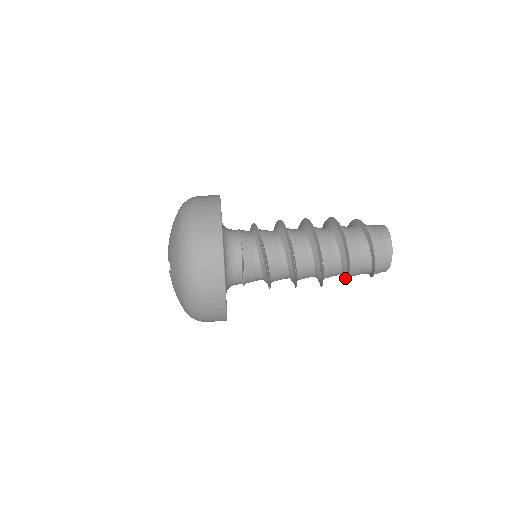
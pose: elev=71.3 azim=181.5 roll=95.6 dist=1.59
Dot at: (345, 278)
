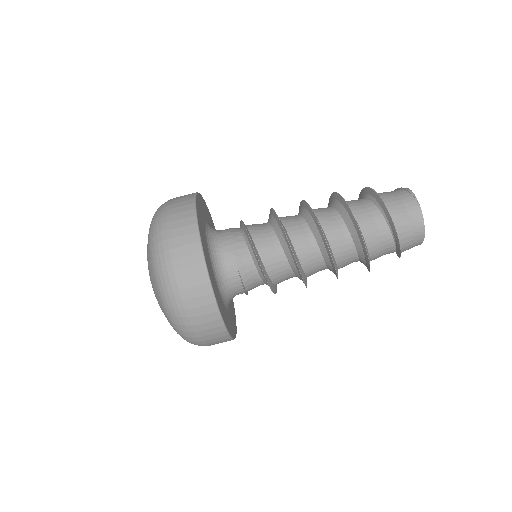
Dot at: occluded
